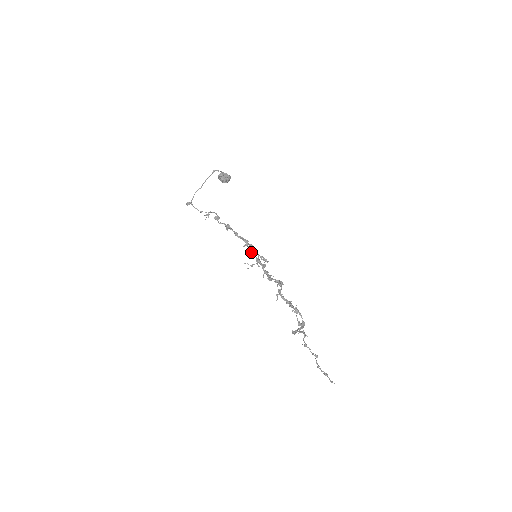
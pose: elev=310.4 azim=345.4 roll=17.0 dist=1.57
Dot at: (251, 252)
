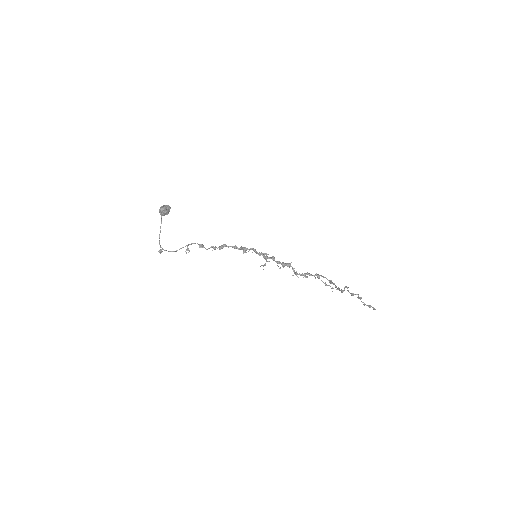
Dot at: occluded
